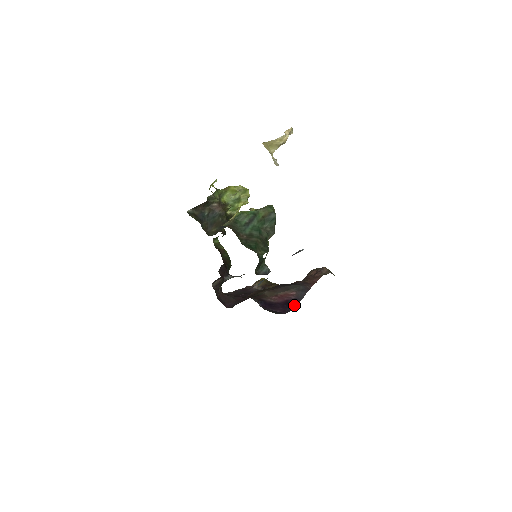
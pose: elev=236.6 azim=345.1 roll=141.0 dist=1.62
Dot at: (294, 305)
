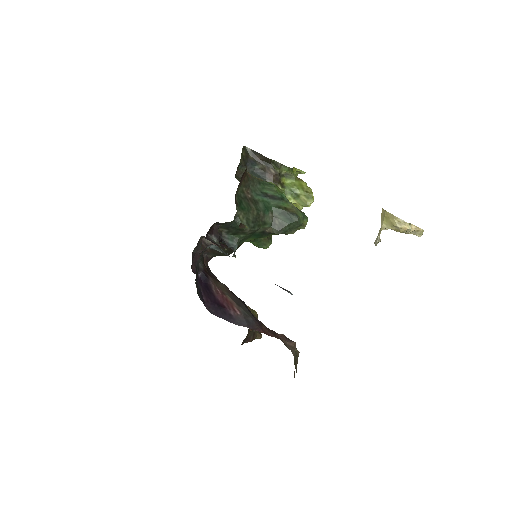
Dot at: (224, 317)
